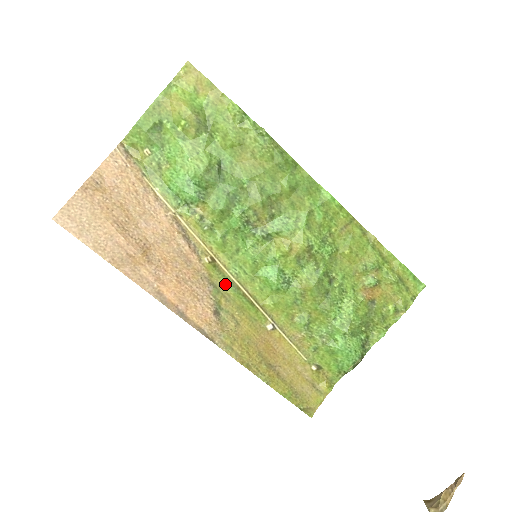
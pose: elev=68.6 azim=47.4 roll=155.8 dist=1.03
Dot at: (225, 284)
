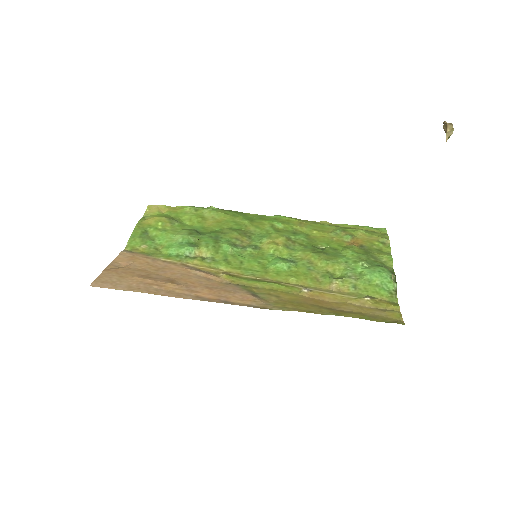
Dot at: (248, 282)
